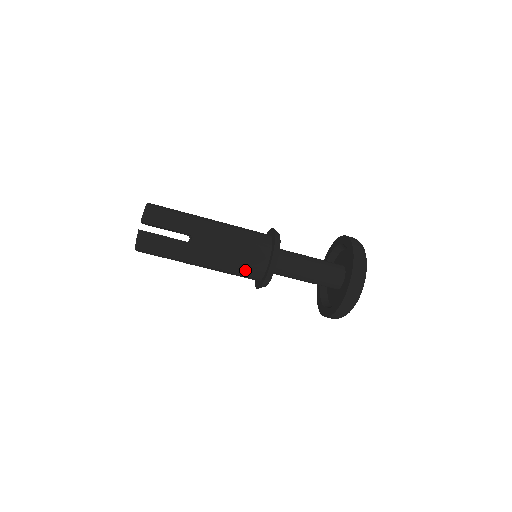
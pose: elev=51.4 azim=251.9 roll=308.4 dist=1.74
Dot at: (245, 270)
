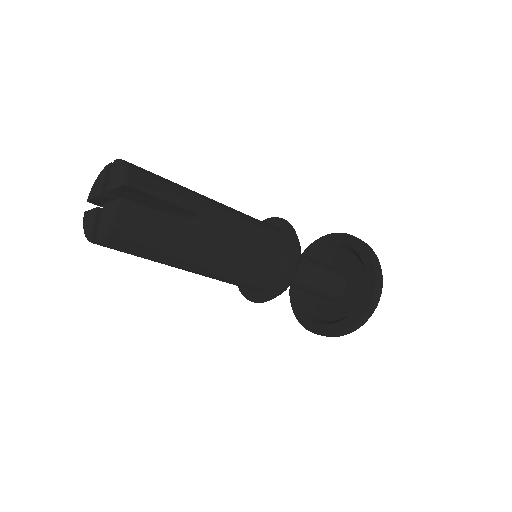
Dot at: occluded
